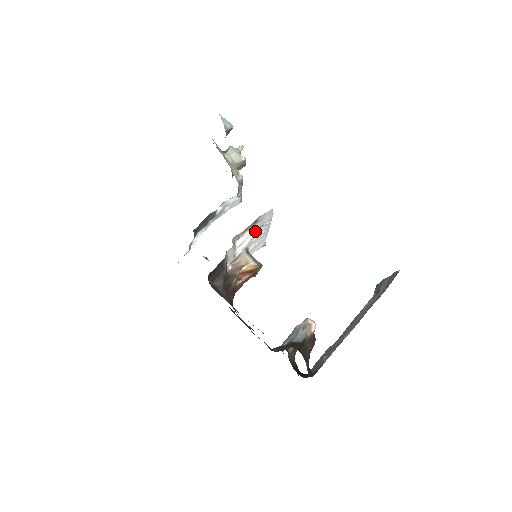
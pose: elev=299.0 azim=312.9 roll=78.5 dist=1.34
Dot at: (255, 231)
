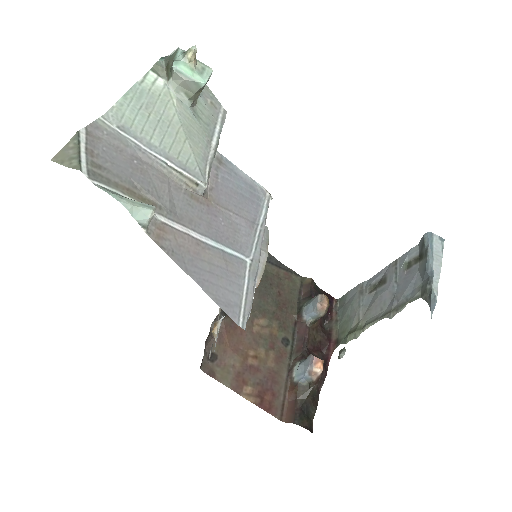
Dot at: occluded
